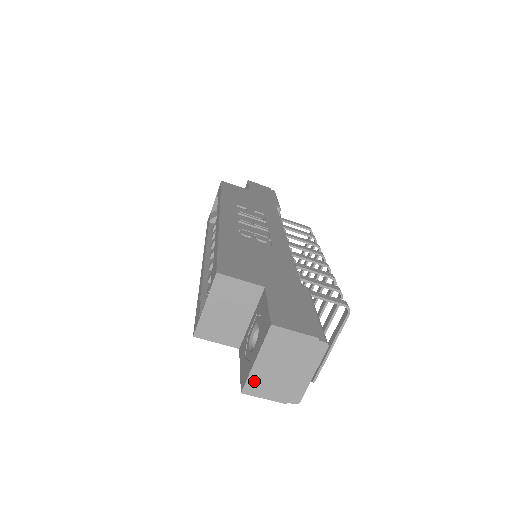
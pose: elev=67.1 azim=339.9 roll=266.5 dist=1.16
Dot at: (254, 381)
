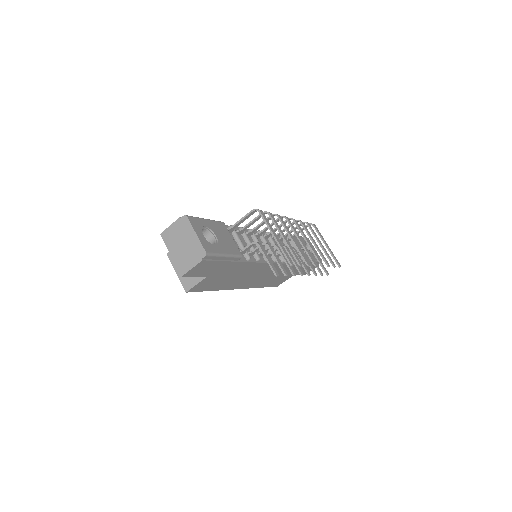
Dot at: (180, 265)
